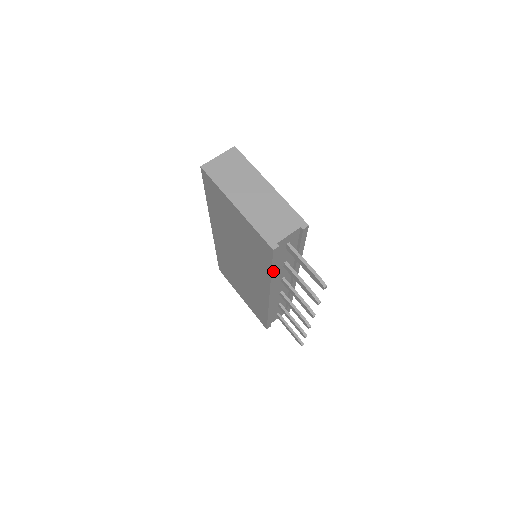
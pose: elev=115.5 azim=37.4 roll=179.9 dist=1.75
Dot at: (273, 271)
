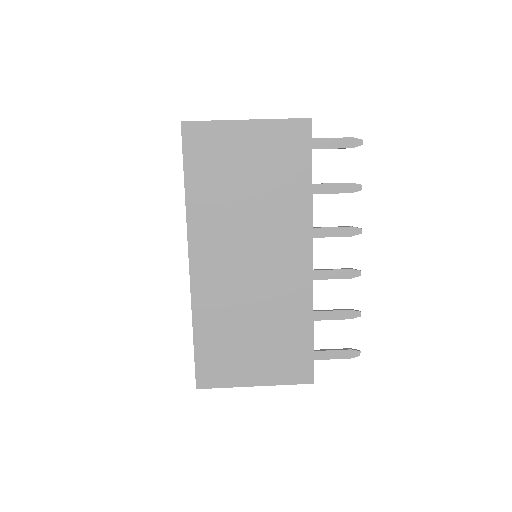
Dot at: (311, 177)
